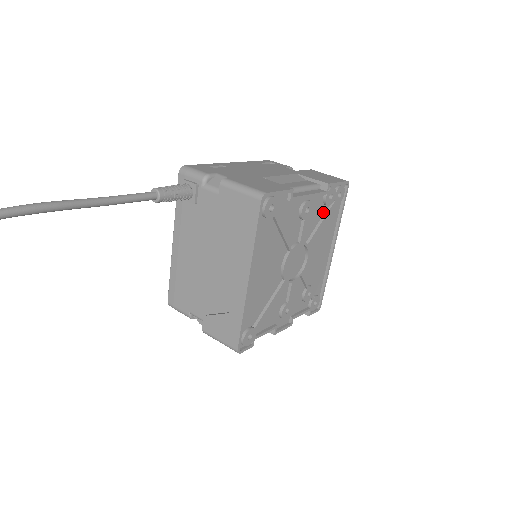
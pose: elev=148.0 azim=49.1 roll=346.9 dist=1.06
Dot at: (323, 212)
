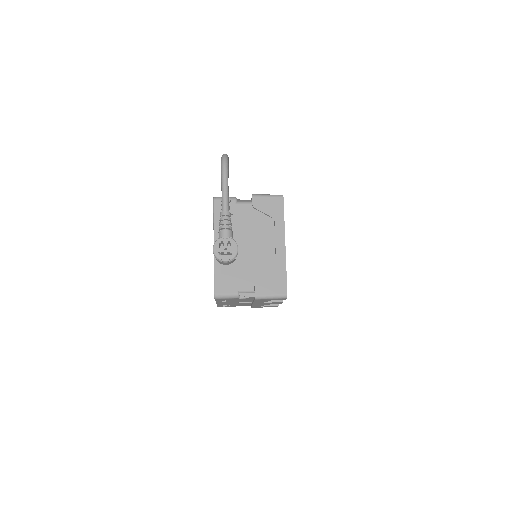
Dot at: occluded
